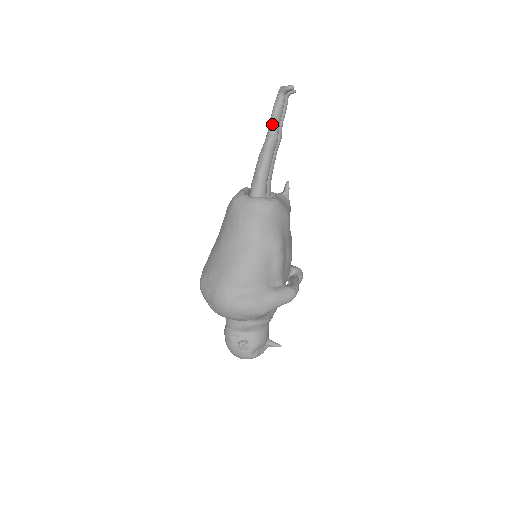
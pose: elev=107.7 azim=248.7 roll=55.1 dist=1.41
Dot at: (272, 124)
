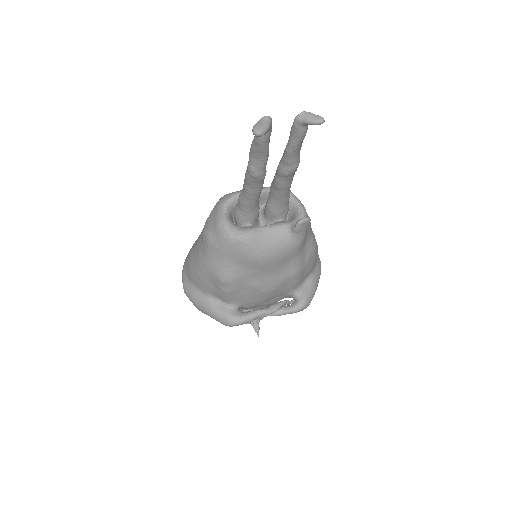
Dot at: (249, 156)
